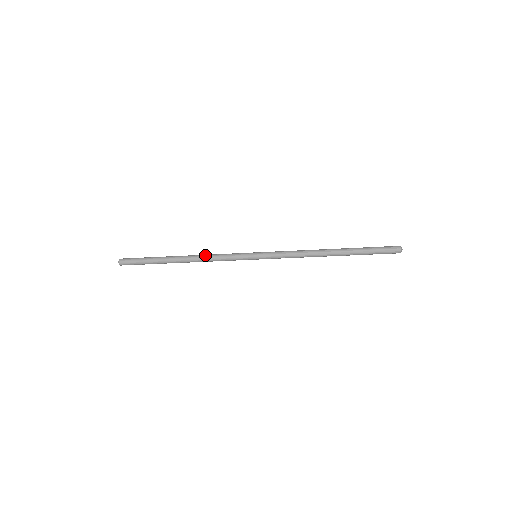
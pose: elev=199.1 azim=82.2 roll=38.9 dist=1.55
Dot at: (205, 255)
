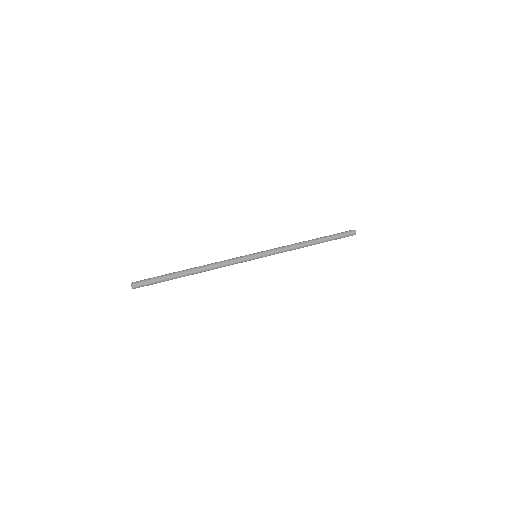
Dot at: (216, 266)
